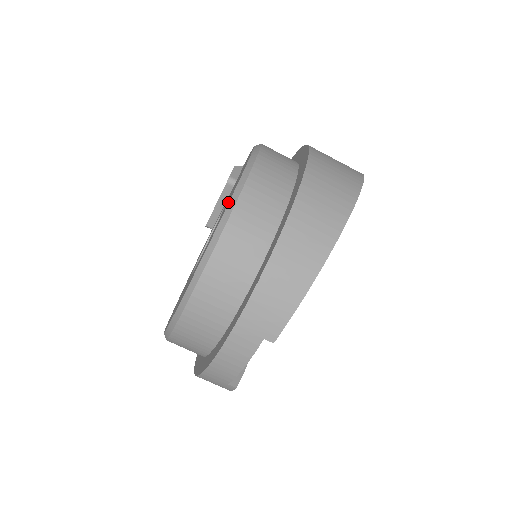
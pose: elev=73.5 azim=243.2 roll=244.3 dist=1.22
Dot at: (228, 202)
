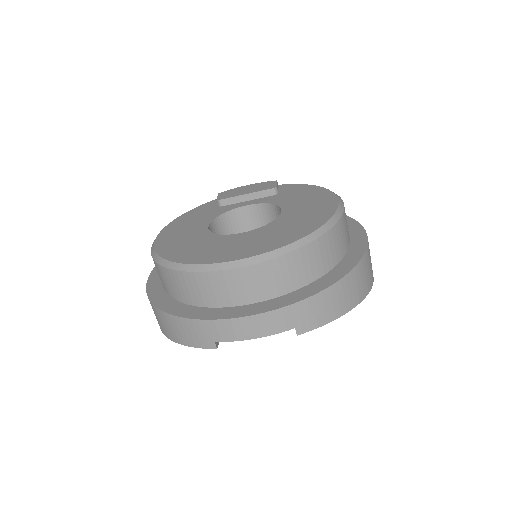
Dot at: (323, 216)
